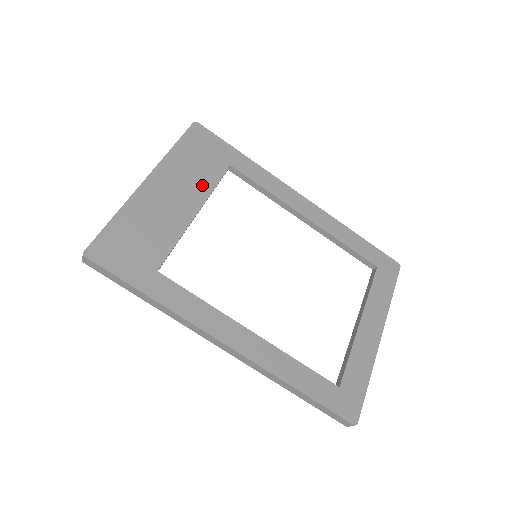
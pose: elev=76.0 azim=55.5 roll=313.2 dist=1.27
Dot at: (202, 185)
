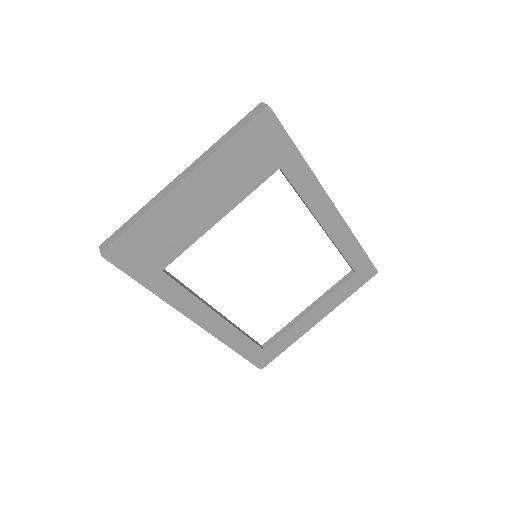
Dot at: (238, 190)
